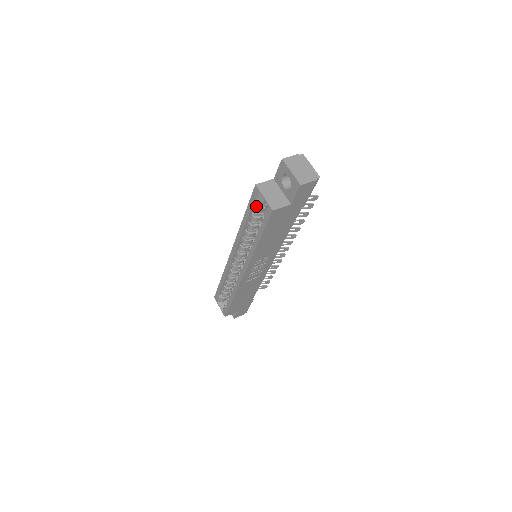
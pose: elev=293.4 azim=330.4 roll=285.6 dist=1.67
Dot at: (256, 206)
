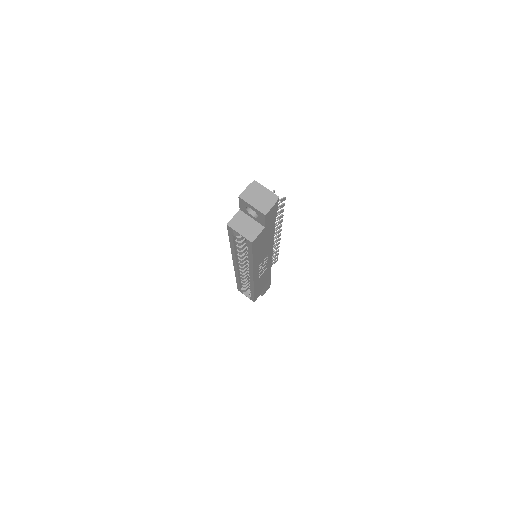
Dot at: (236, 236)
